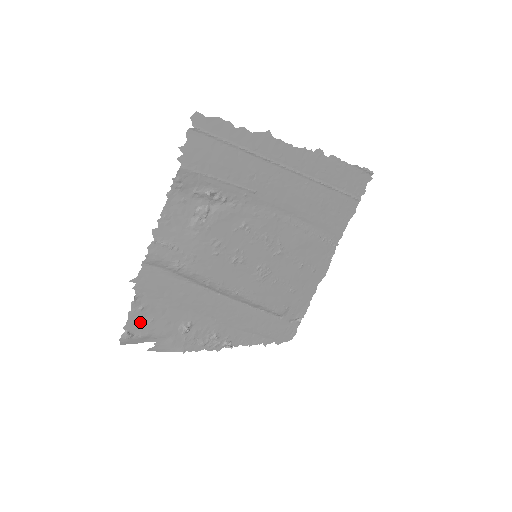
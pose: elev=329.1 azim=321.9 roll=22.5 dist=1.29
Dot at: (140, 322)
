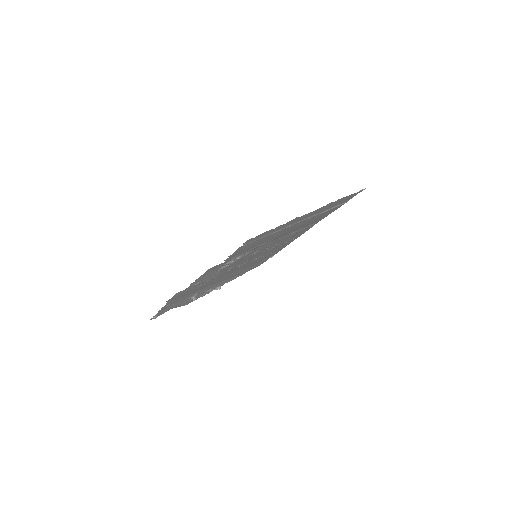
Dot at: (164, 309)
